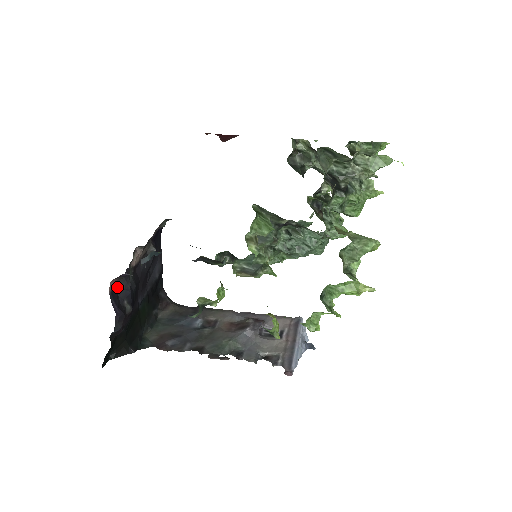
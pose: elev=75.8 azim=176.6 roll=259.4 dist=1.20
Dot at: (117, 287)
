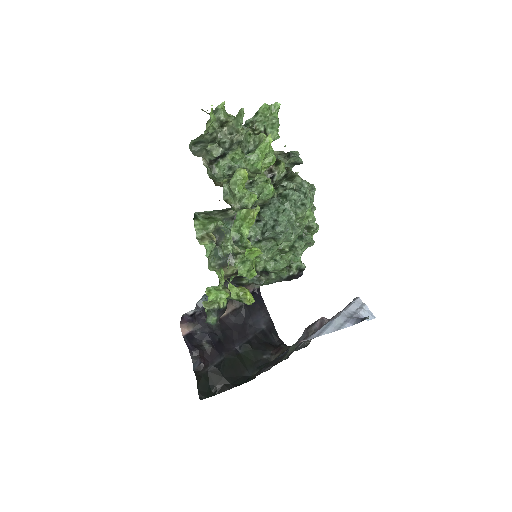
Dot at: (194, 332)
